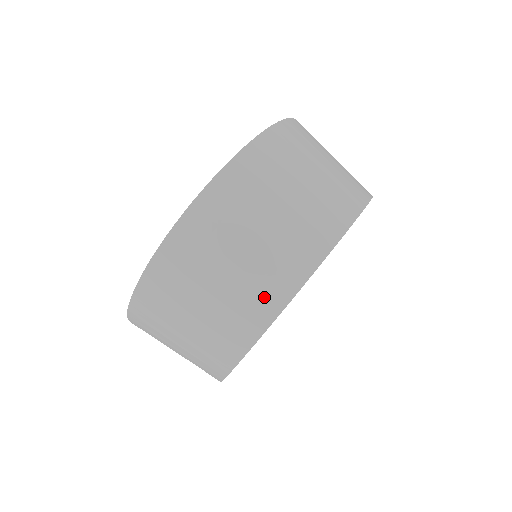
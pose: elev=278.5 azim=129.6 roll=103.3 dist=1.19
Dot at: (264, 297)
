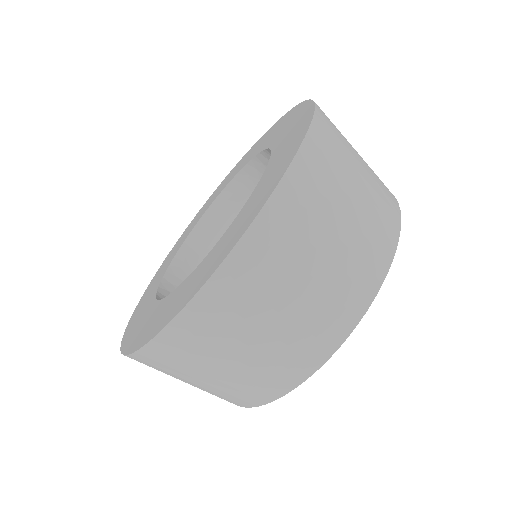
Dot at: occluded
